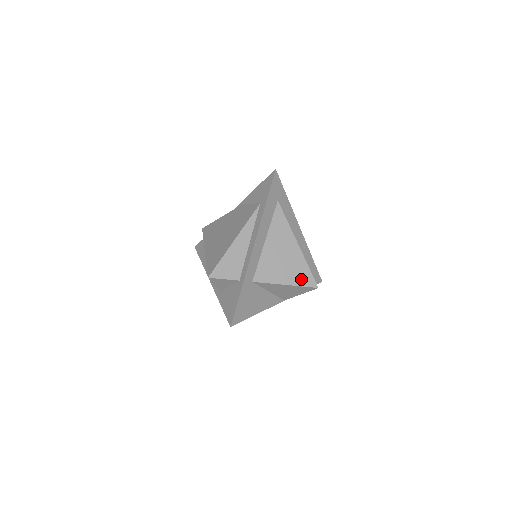
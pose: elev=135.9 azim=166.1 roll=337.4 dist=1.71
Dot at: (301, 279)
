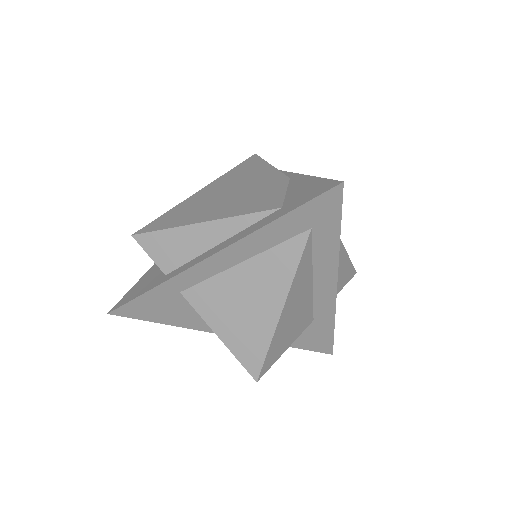
Dot at: (244, 351)
